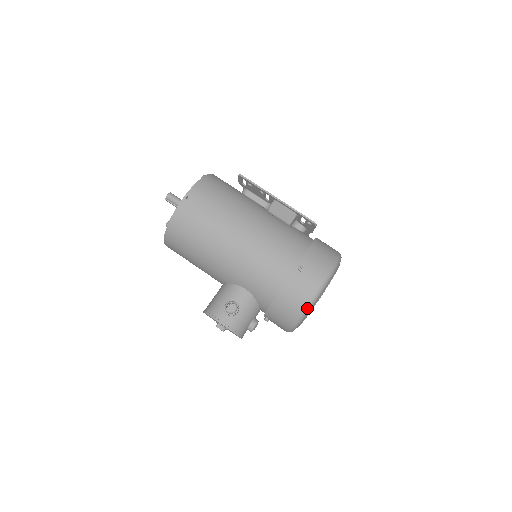
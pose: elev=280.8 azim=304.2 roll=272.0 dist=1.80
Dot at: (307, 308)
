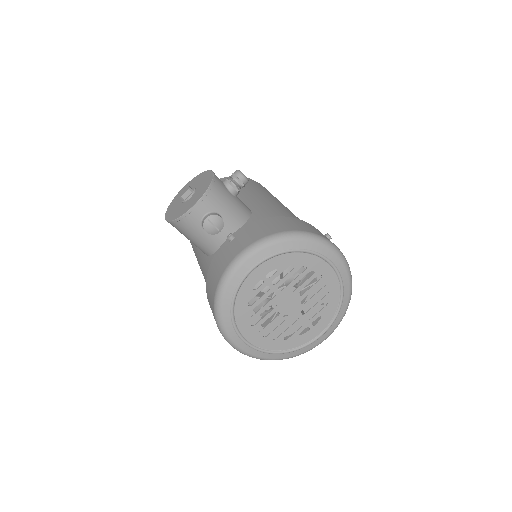
Dot at: (311, 235)
